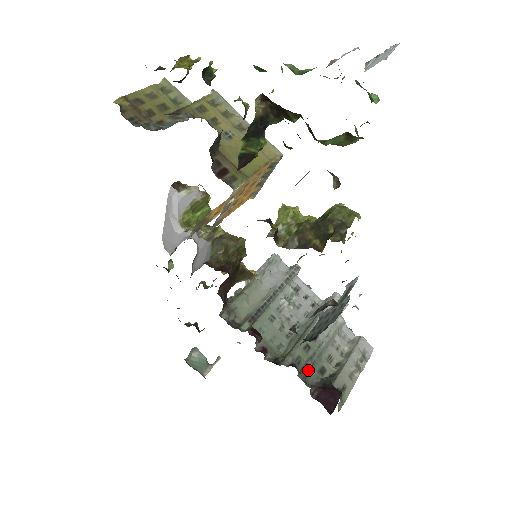
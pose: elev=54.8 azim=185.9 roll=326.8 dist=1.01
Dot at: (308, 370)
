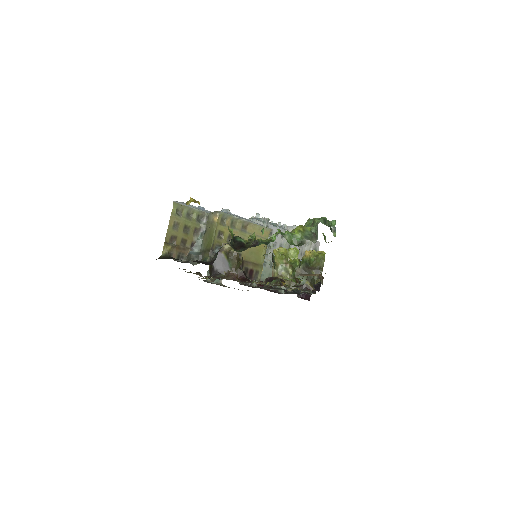
Dot at: occluded
